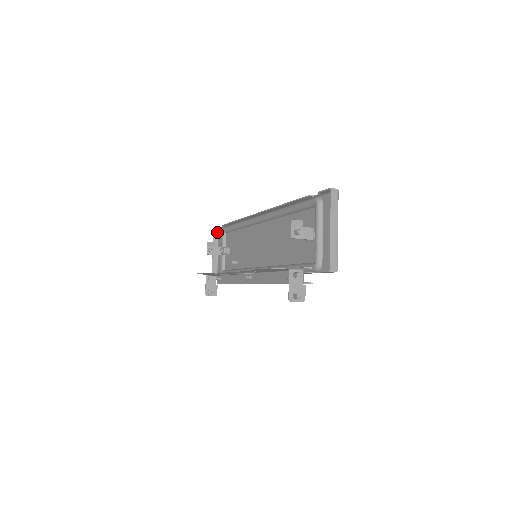
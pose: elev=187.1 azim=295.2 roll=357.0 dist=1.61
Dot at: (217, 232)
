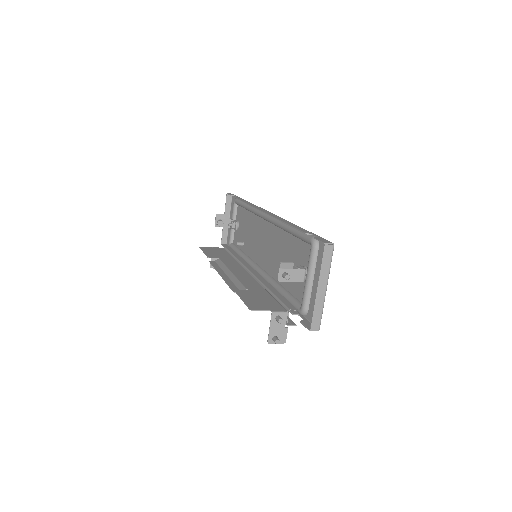
Dot at: (230, 197)
